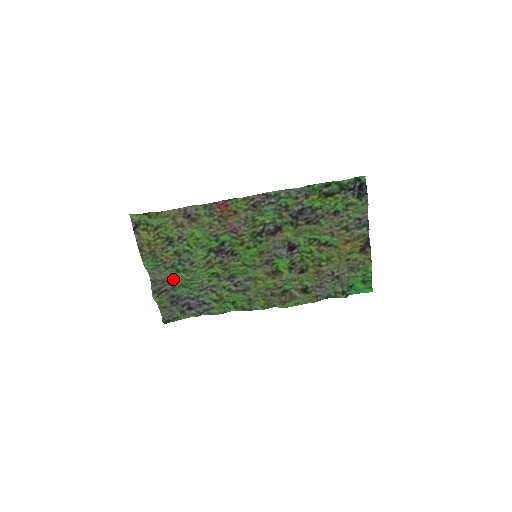
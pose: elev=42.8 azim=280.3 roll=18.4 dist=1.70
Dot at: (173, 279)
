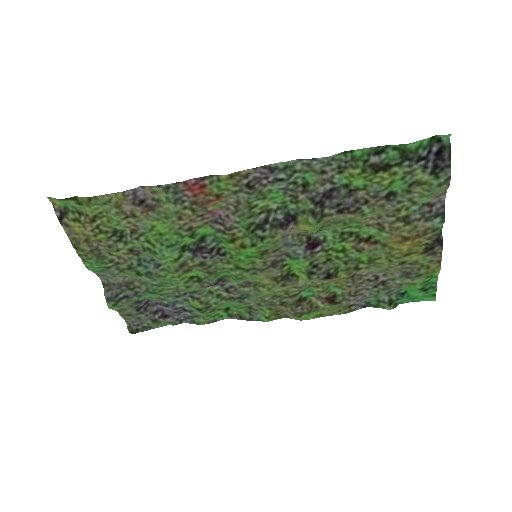
Dot at: (134, 282)
